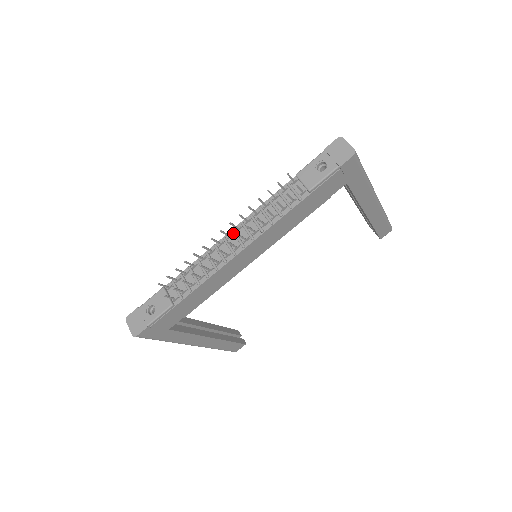
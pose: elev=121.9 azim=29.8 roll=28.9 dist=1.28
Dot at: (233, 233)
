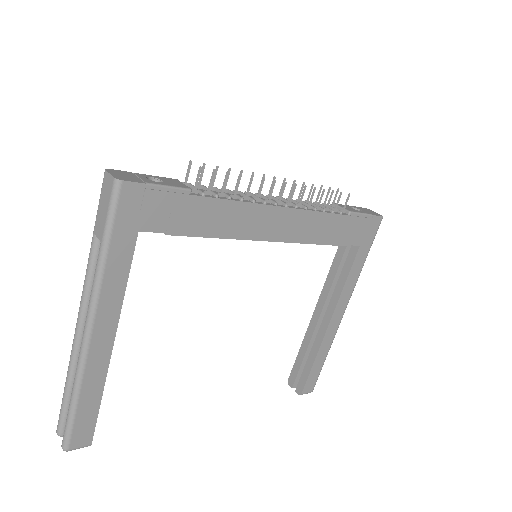
Dot at: (273, 196)
